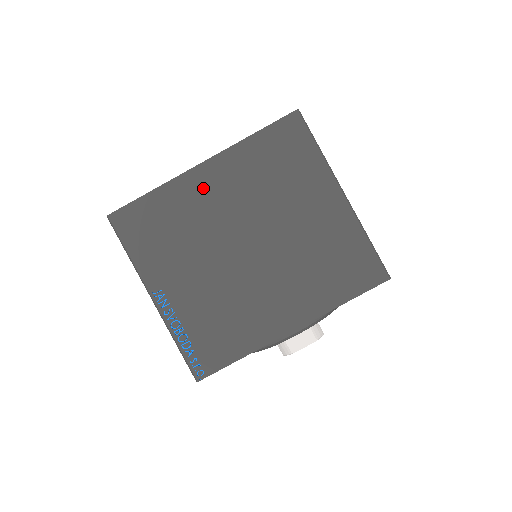
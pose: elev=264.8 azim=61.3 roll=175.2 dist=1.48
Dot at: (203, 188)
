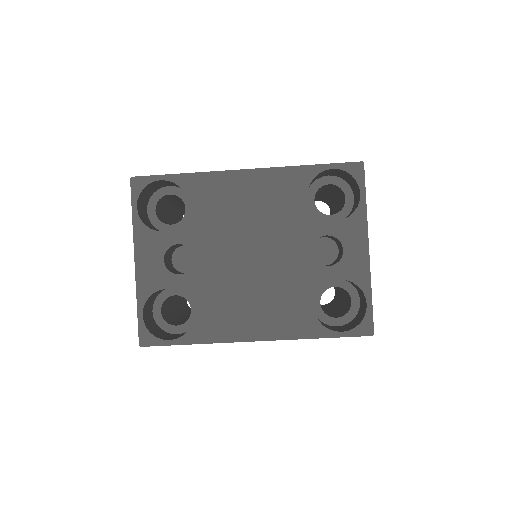
Dot at: occluded
